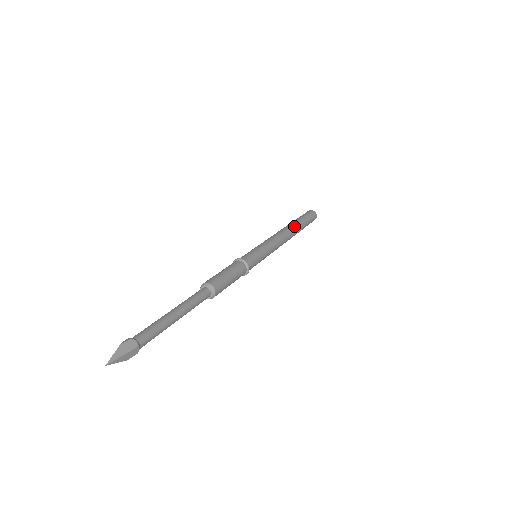
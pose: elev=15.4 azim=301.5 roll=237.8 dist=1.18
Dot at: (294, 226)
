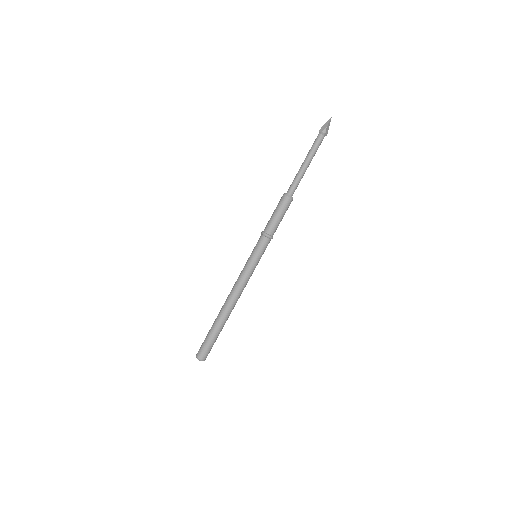
Dot at: occluded
